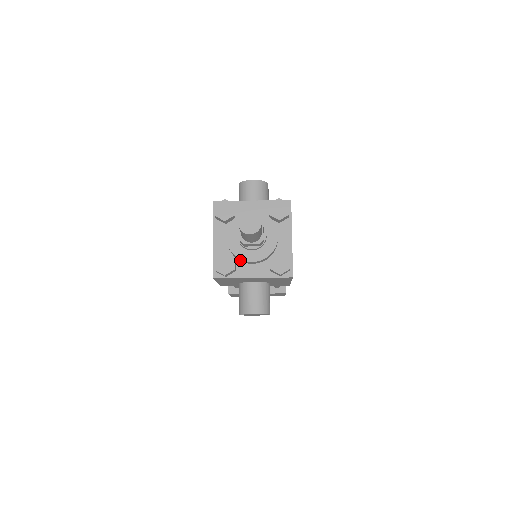
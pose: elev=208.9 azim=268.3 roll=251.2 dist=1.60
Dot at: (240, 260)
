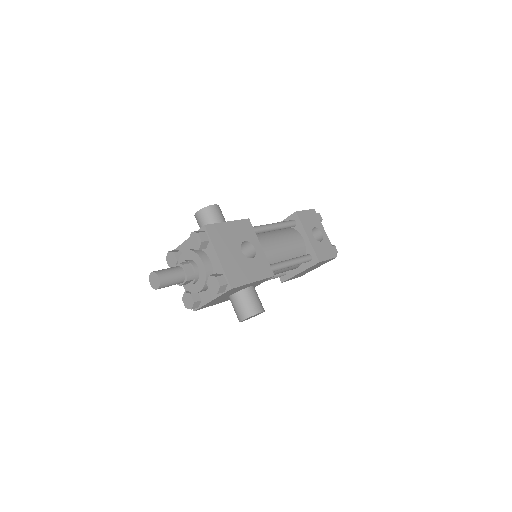
Dot at: occluded
